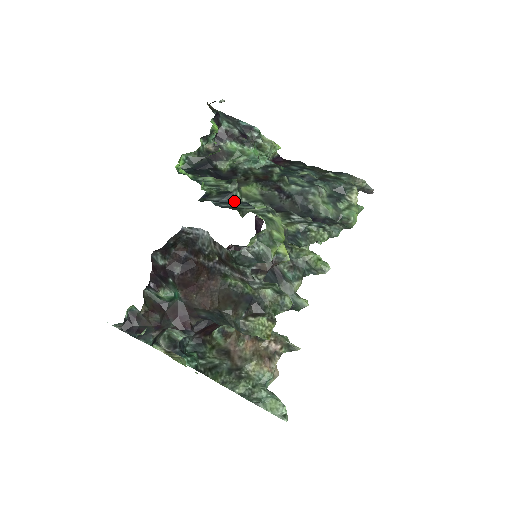
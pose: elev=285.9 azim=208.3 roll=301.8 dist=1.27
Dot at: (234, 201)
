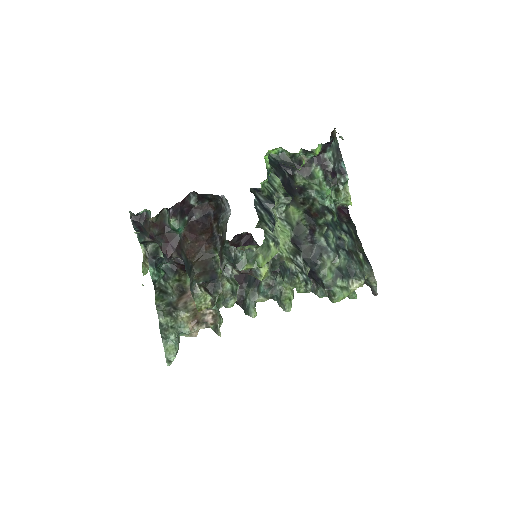
Dot at: (270, 211)
